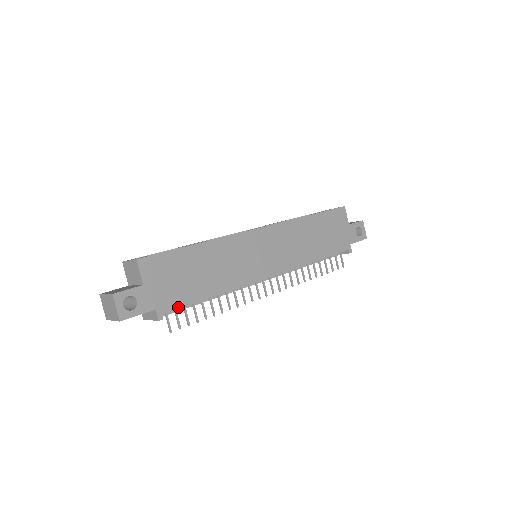
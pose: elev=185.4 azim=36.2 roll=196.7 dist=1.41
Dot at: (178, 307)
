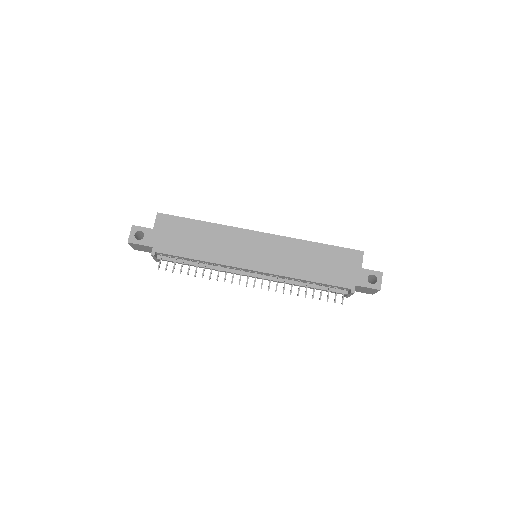
Dot at: (168, 253)
